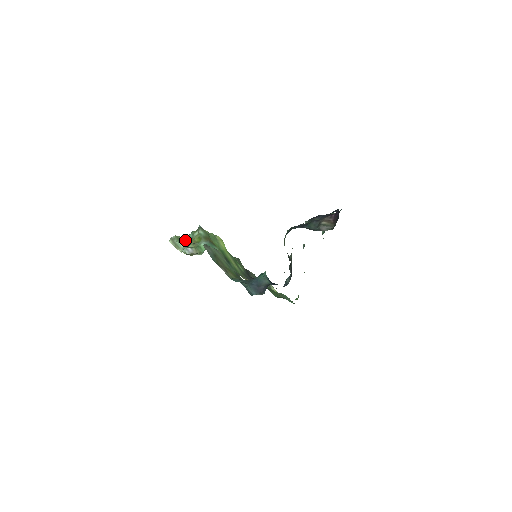
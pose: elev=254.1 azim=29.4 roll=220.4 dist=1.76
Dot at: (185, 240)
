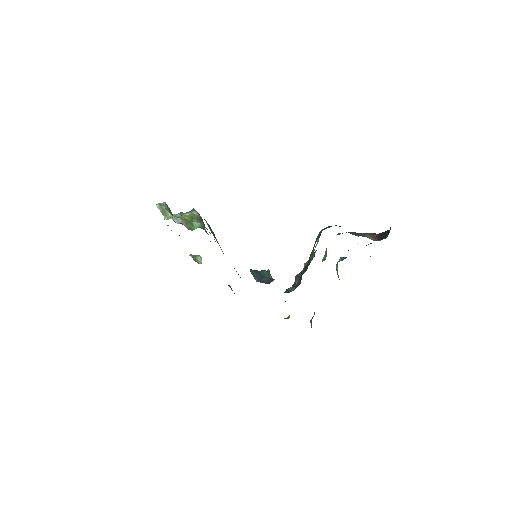
Dot at: (172, 214)
